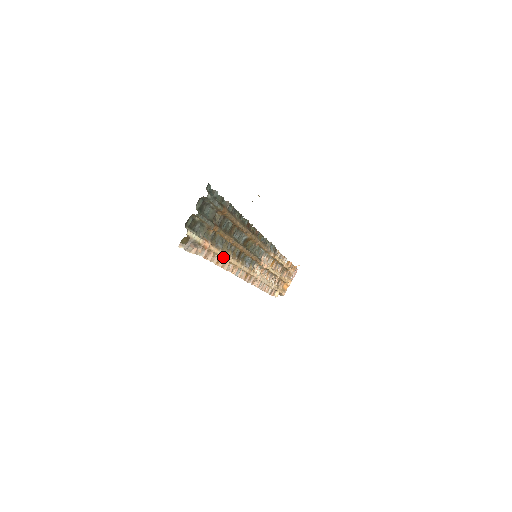
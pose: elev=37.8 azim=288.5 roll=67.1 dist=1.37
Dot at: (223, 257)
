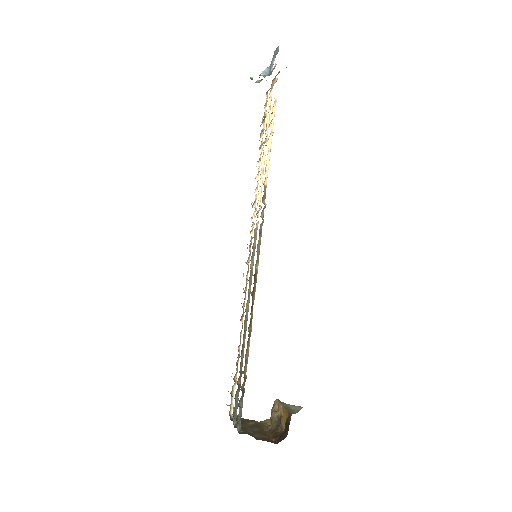
Dot at: occluded
